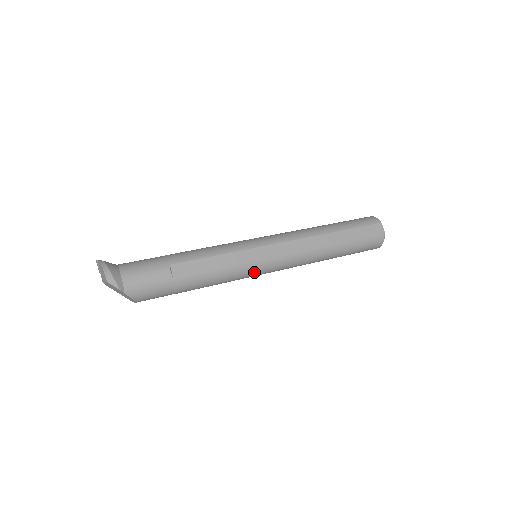
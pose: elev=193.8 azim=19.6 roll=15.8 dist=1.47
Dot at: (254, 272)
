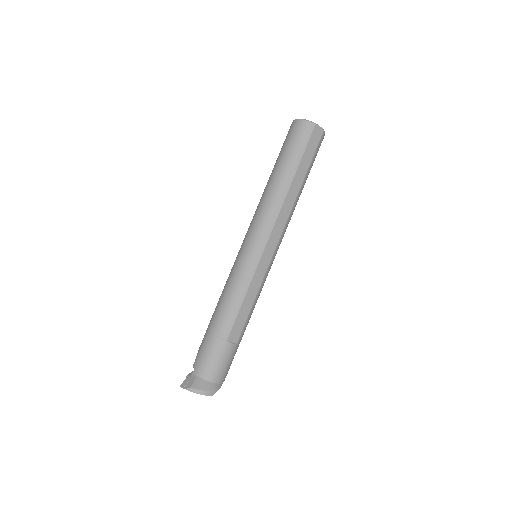
Dot at: occluded
